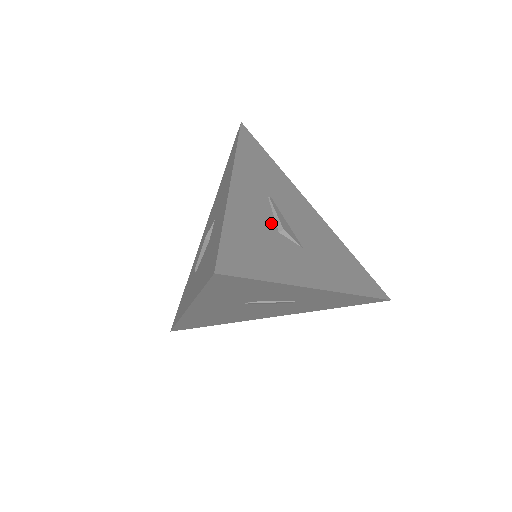
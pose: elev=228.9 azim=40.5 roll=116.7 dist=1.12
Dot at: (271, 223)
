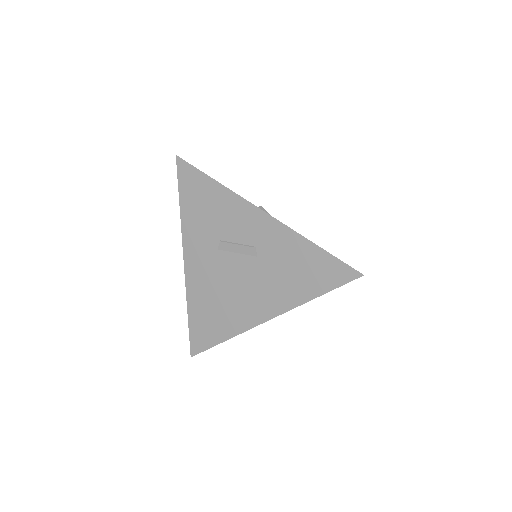
Dot at: occluded
